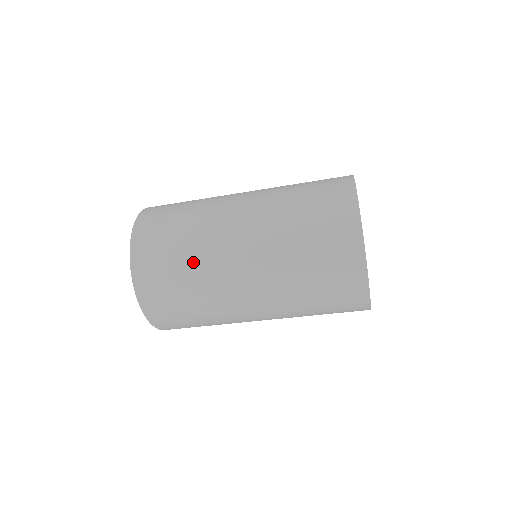
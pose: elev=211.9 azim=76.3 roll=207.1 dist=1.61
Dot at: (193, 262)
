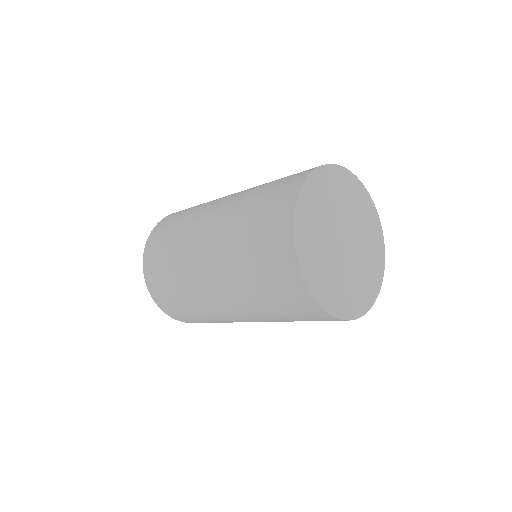
Dot at: (181, 229)
